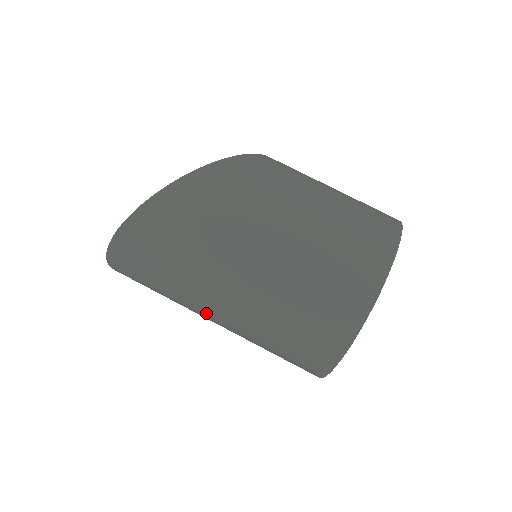
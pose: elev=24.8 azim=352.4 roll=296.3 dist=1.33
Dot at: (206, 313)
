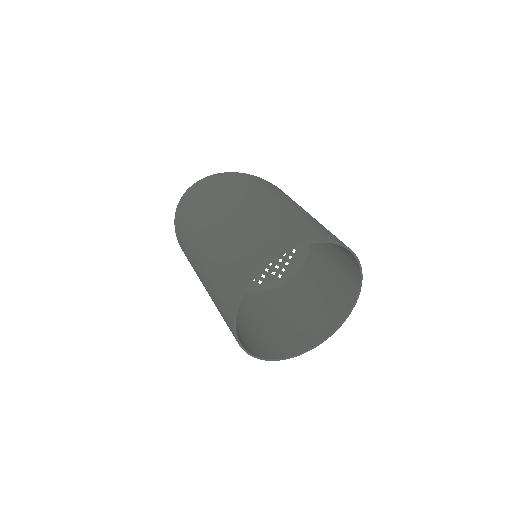
Dot at: (204, 236)
